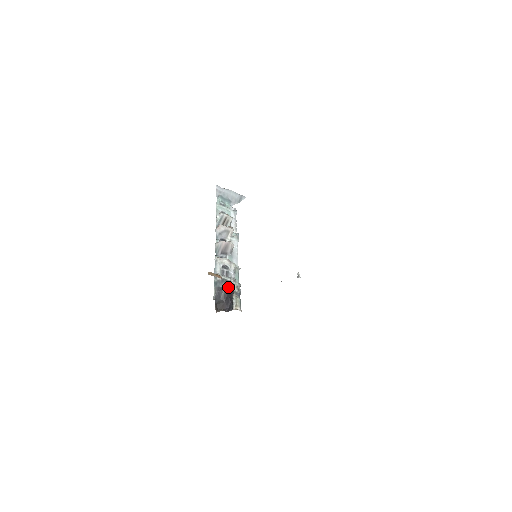
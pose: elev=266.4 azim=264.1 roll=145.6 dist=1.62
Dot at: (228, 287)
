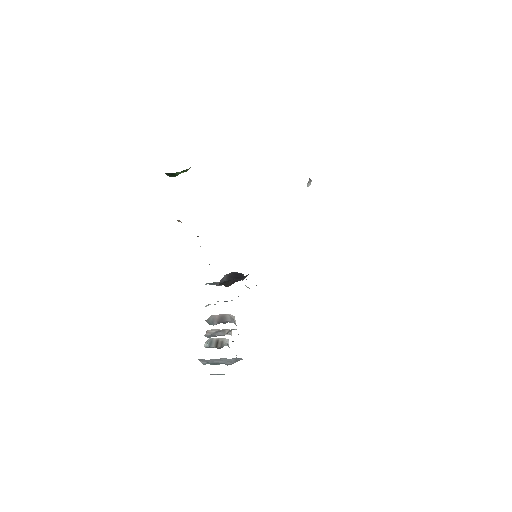
Dot at: (231, 272)
